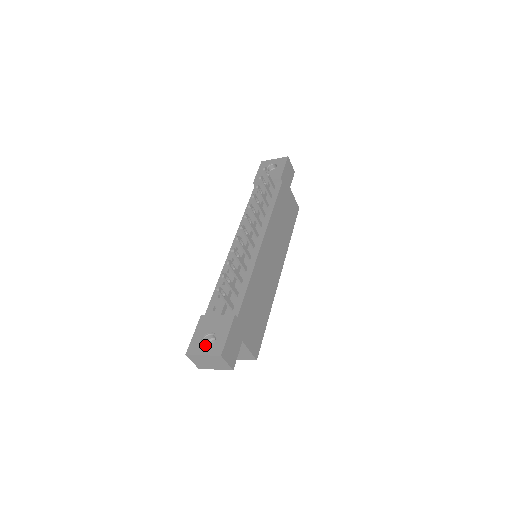
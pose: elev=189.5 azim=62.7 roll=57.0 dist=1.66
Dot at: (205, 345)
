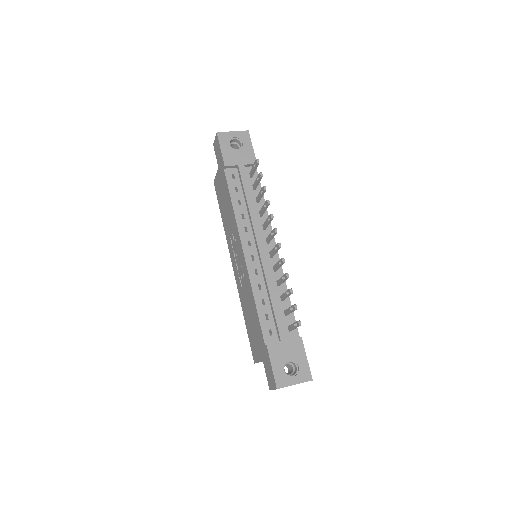
Dot at: (284, 372)
